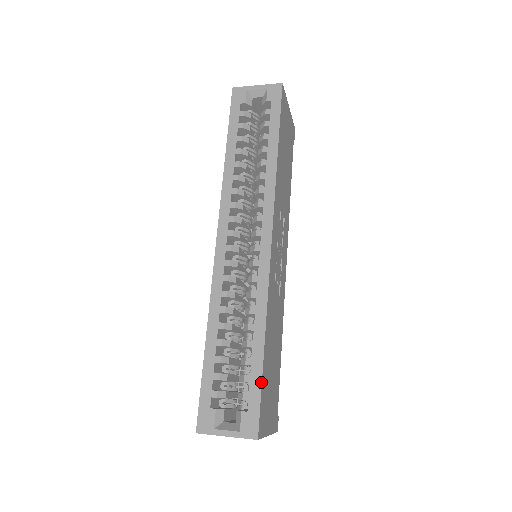
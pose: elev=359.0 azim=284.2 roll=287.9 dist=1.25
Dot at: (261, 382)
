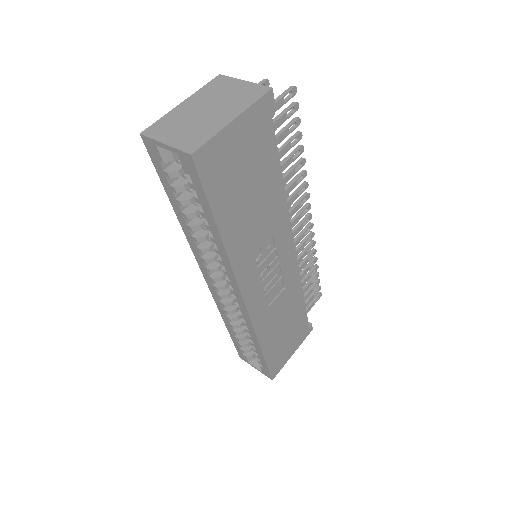
Dot at: (266, 363)
